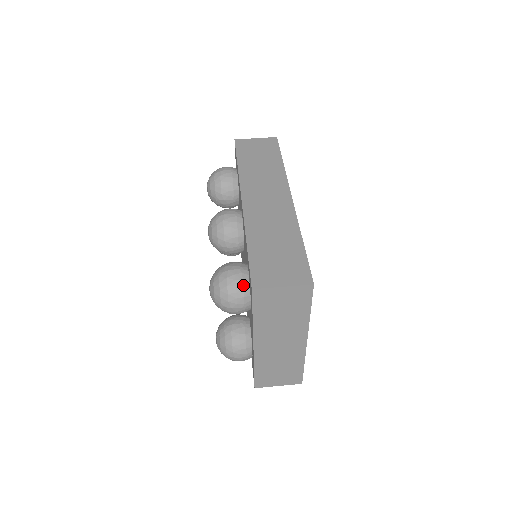
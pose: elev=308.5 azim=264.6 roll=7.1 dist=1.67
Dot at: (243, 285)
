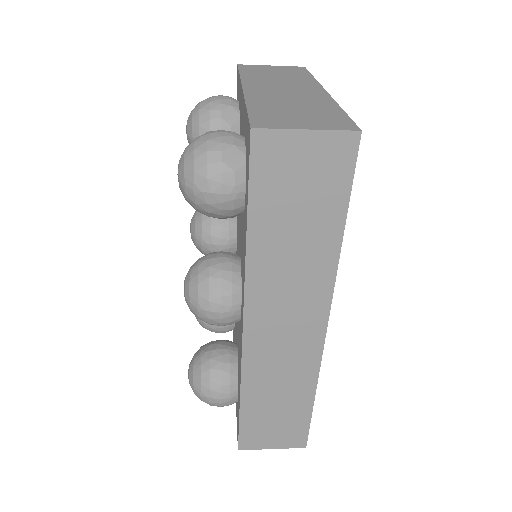
Dot at: occluded
